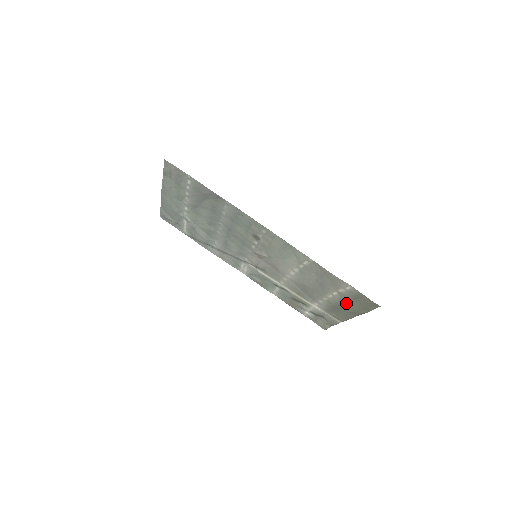
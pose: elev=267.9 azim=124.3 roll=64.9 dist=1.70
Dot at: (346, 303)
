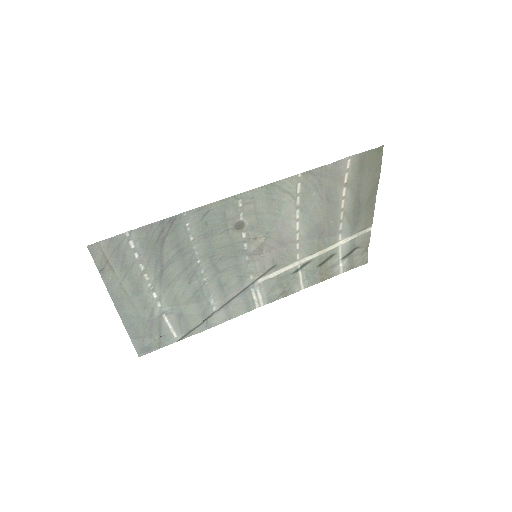
Dot at: (359, 190)
